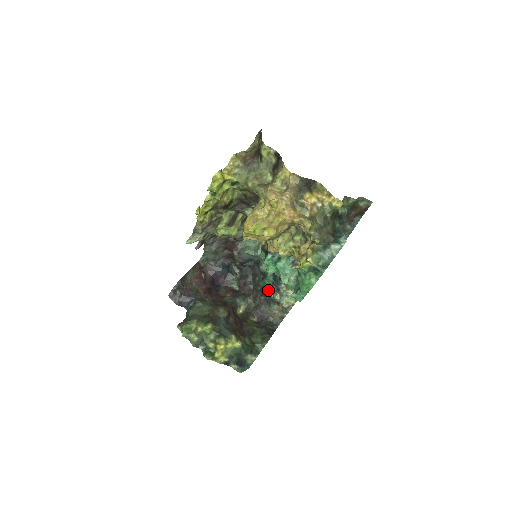
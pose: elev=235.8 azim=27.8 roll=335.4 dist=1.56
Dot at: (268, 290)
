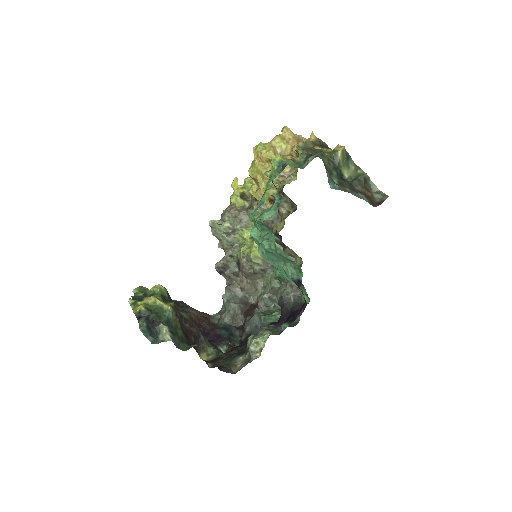
Dot at: occluded
